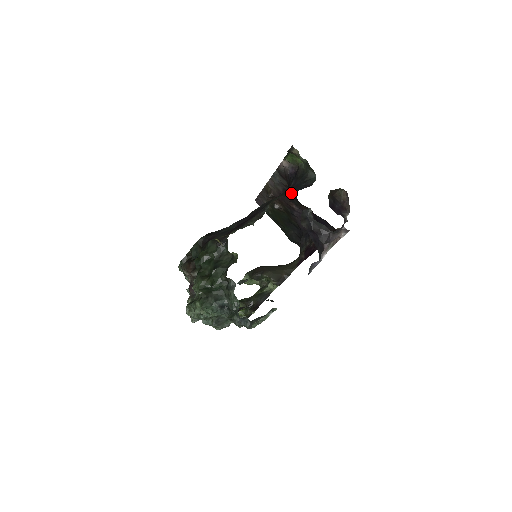
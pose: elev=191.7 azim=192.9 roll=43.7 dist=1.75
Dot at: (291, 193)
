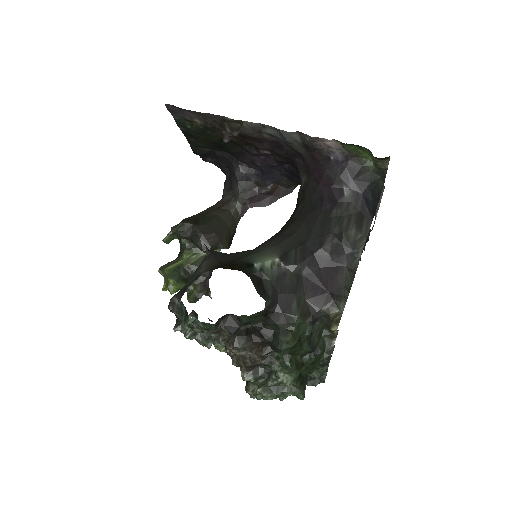
Dot at: (290, 153)
